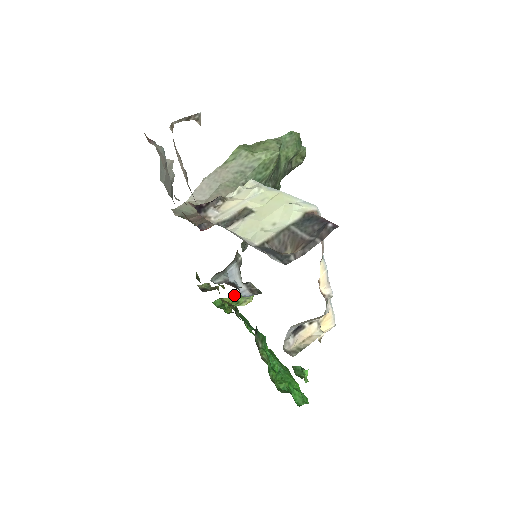
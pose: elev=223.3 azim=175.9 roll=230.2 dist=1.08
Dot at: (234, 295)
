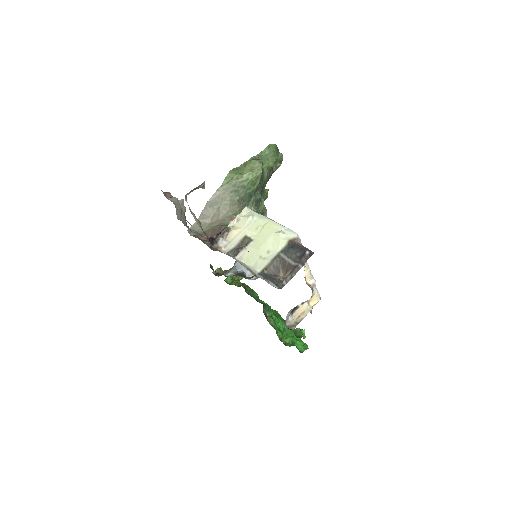
Dot at: occluded
